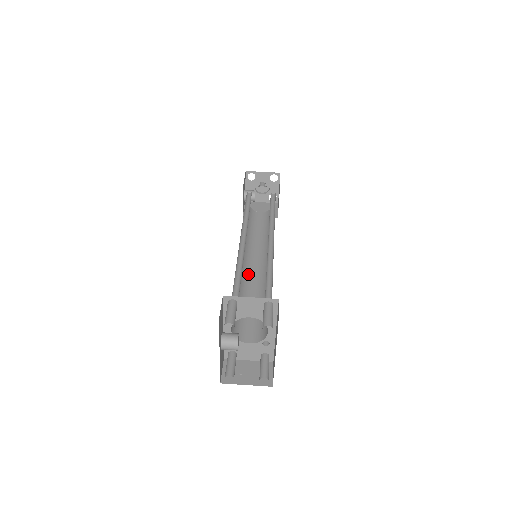
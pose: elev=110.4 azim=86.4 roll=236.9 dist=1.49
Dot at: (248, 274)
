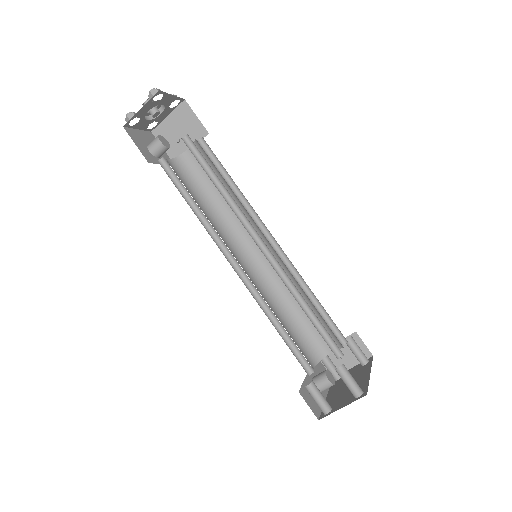
Dot at: (264, 270)
